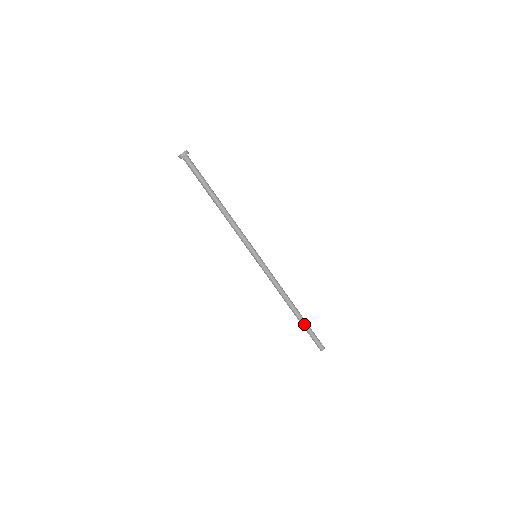
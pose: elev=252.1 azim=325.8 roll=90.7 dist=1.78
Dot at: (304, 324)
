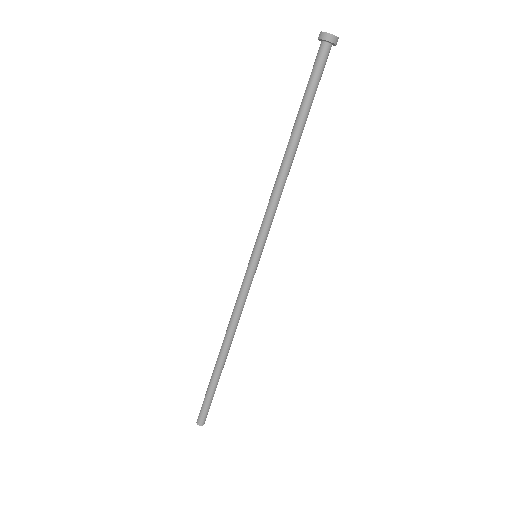
Dot at: (216, 381)
